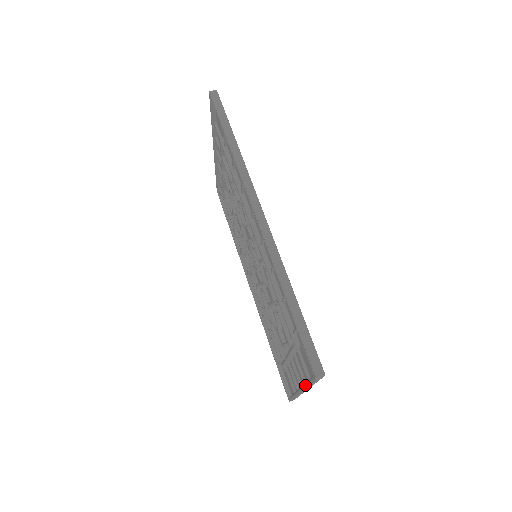
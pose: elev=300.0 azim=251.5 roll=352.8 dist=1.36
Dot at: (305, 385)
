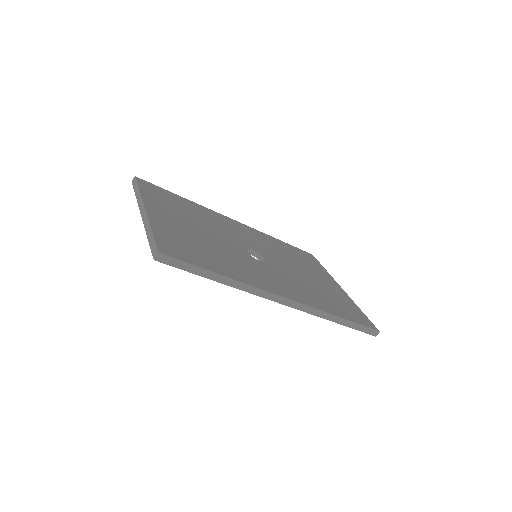
Dot at: occluded
